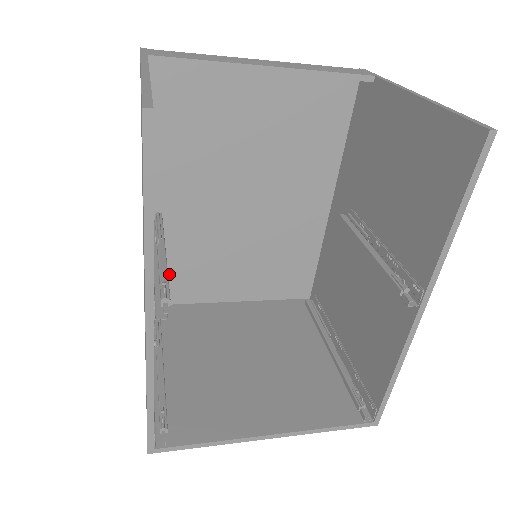
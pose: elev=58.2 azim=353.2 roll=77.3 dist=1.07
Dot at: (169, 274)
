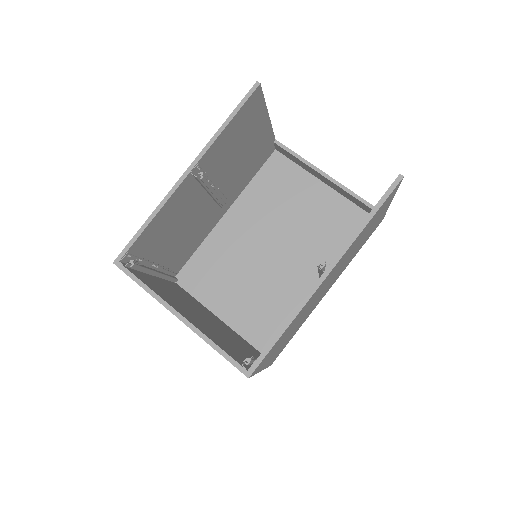
Dot at: (200, 267)
